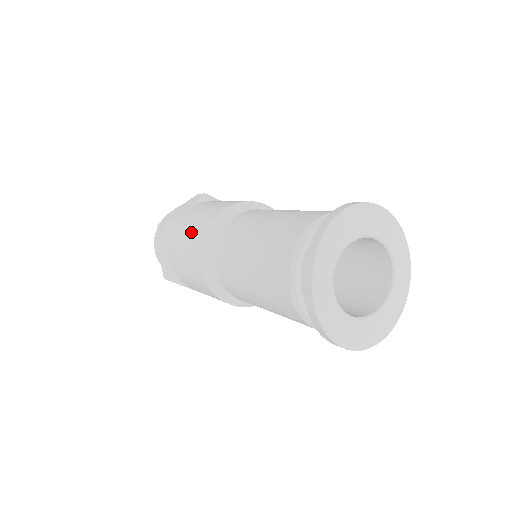
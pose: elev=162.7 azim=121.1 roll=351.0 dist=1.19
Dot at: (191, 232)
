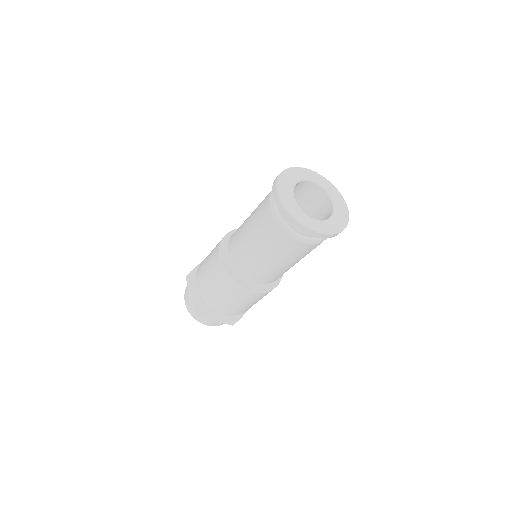
Dot at: (221, 290)
